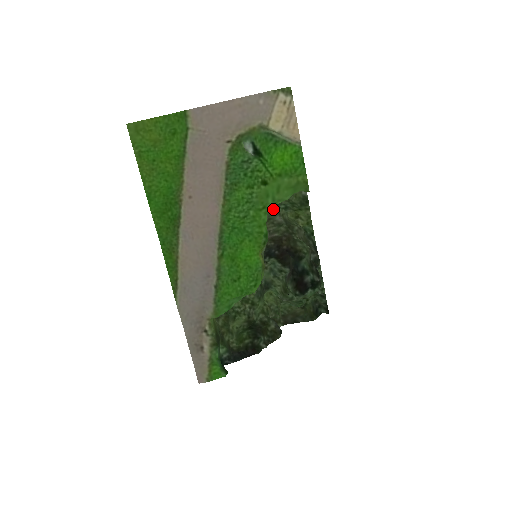
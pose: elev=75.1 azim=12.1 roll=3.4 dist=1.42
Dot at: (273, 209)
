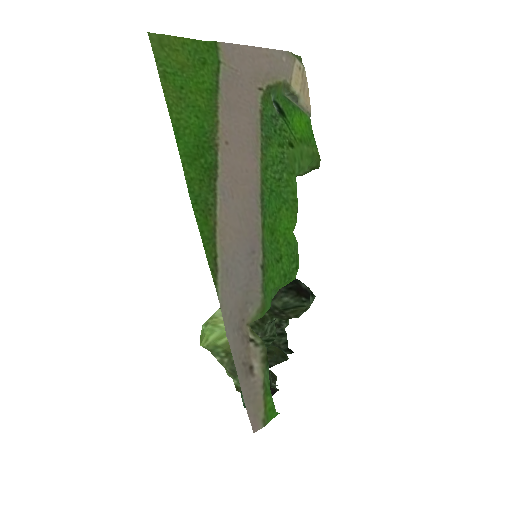
Dot at: occluded
